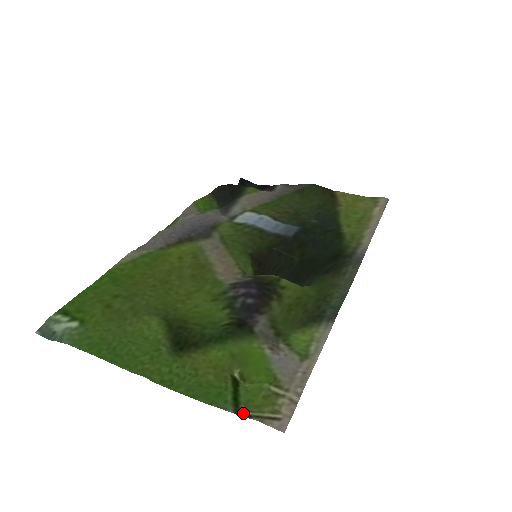
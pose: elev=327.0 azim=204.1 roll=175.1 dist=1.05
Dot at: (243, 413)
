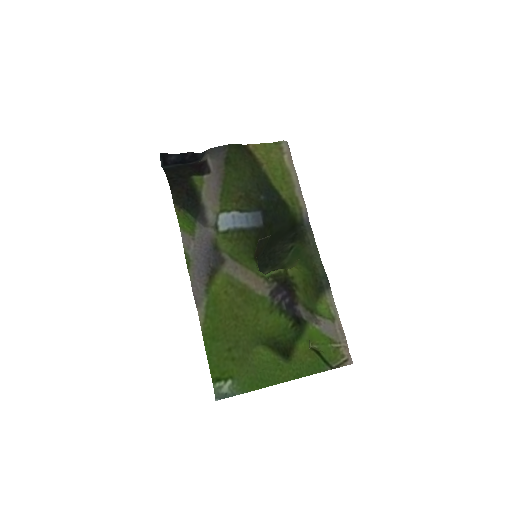
Dot at: (334, 366)
